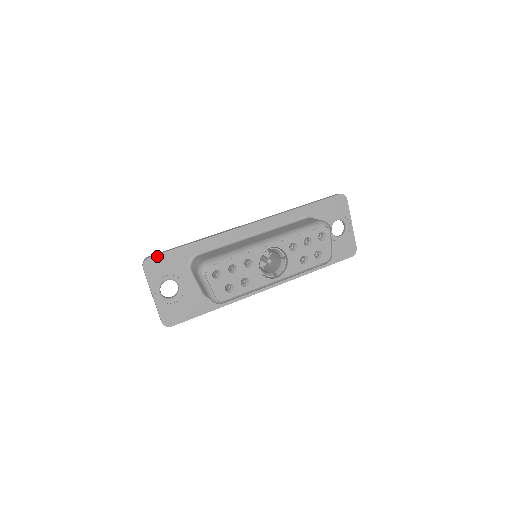
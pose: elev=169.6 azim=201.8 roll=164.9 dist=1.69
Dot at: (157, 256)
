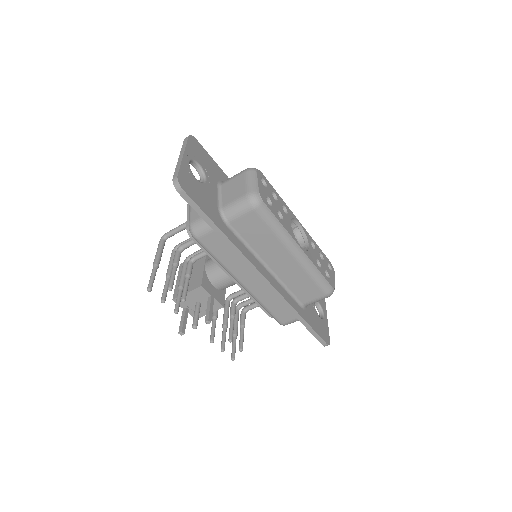
Dot at: (202, 147)
